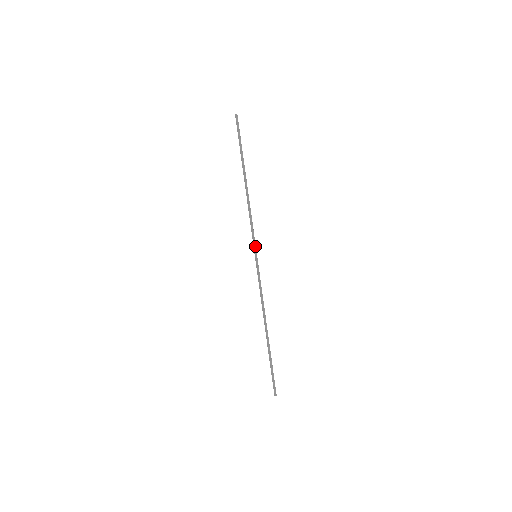
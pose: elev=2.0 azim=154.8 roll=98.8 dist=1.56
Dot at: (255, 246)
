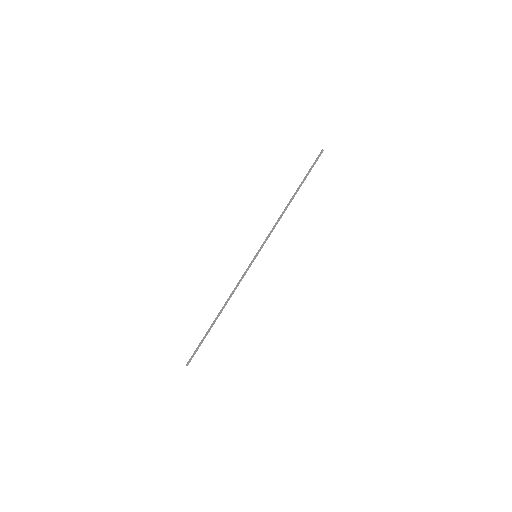
Dot at: (261, 248)
